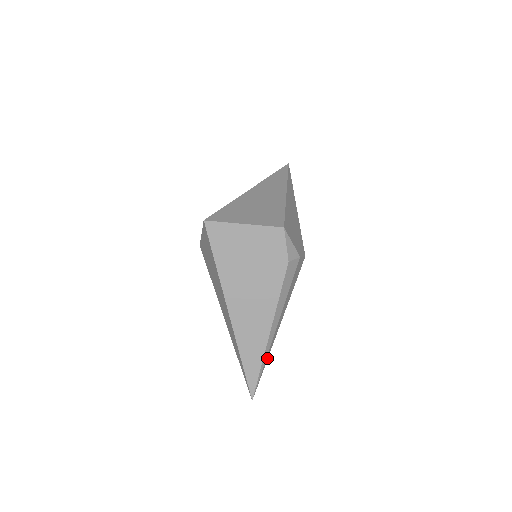
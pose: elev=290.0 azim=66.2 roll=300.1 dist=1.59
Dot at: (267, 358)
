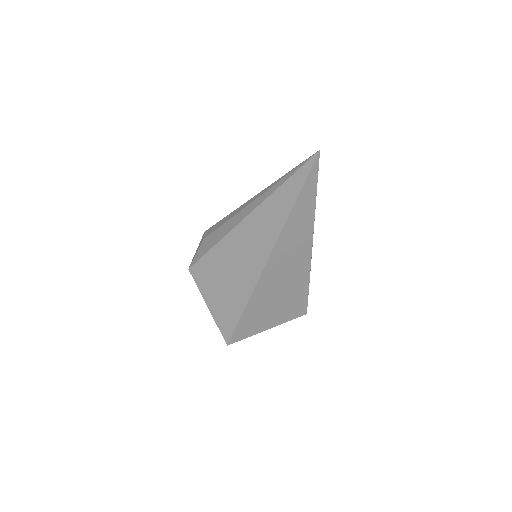
Dot at: occluded
